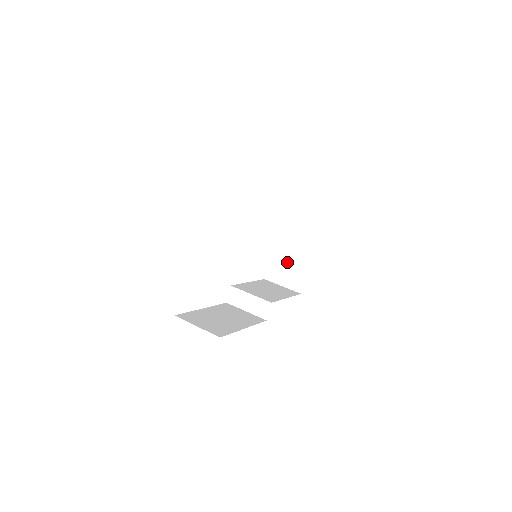
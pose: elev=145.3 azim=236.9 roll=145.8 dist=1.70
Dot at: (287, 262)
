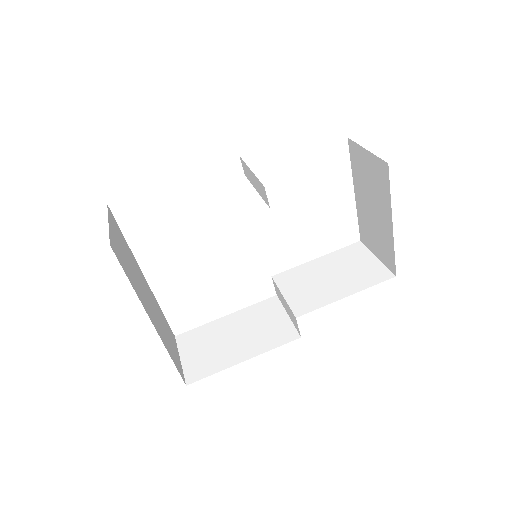
Dot at: (372, 223)
